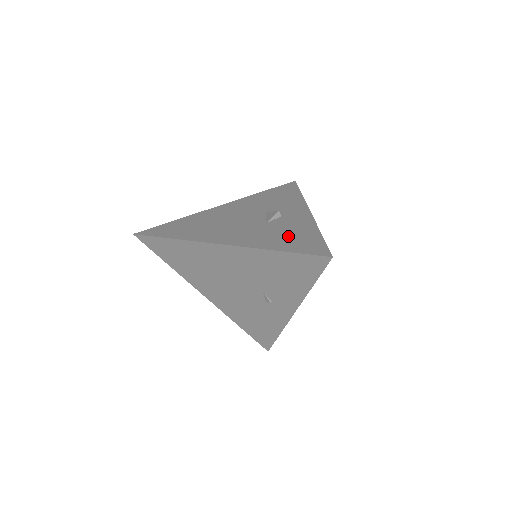
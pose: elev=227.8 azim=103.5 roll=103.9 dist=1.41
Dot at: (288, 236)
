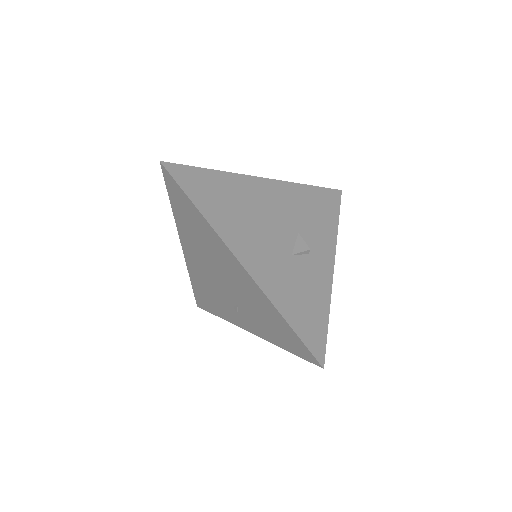
Dot at: (302, 299)
